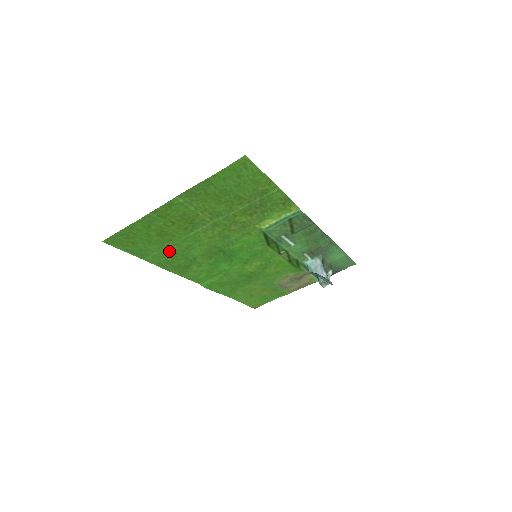
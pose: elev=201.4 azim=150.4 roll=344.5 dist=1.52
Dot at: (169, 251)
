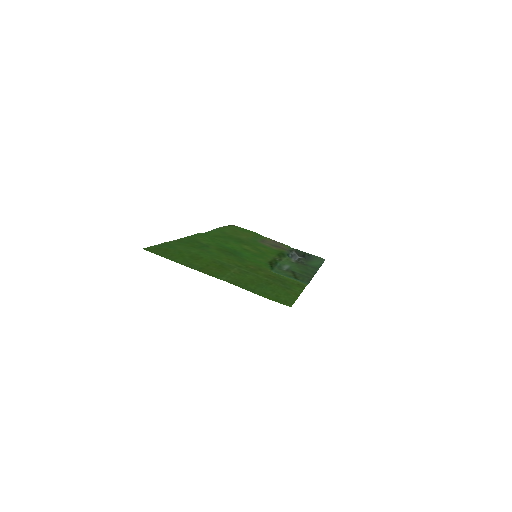
Dot at: (192, 248)
